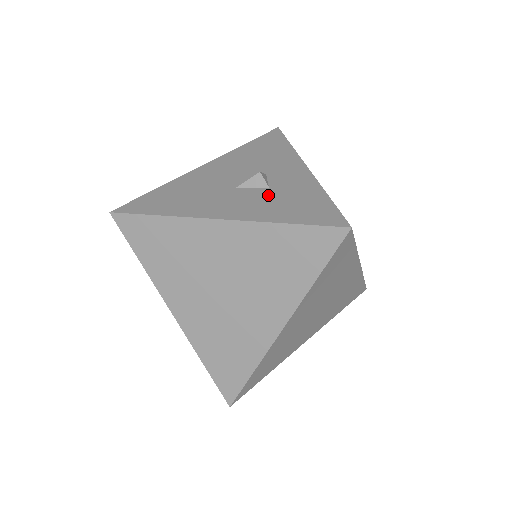
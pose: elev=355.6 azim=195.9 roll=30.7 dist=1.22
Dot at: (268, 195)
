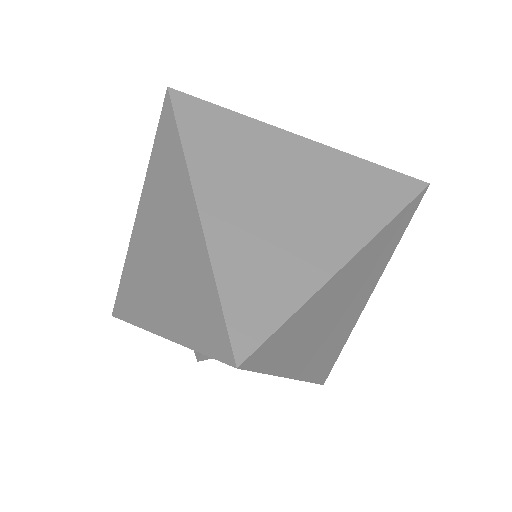
Dot at: occluded
